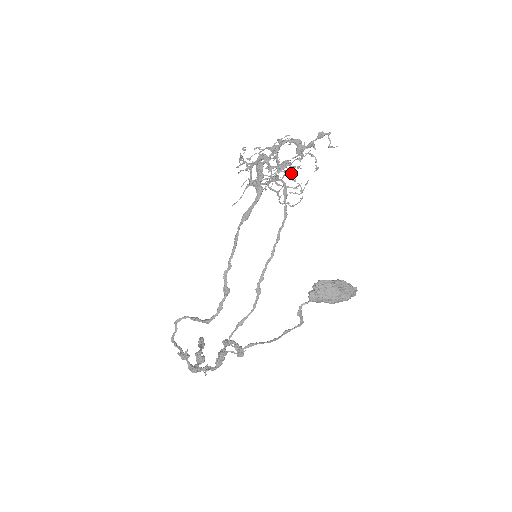
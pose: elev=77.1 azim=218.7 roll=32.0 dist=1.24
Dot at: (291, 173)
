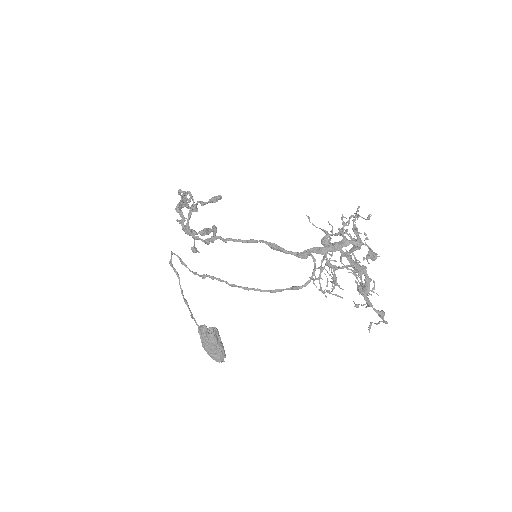
Dot at: (335, 283)
